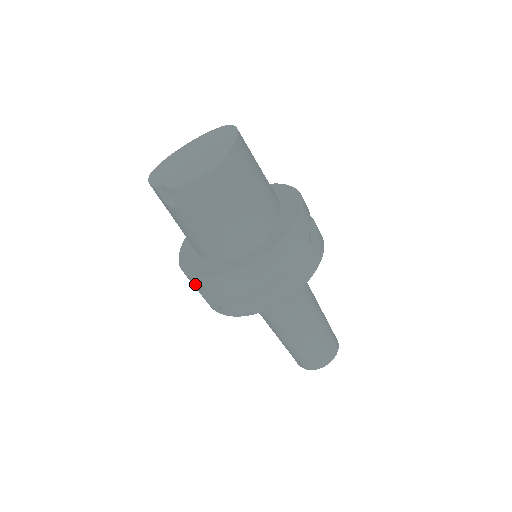
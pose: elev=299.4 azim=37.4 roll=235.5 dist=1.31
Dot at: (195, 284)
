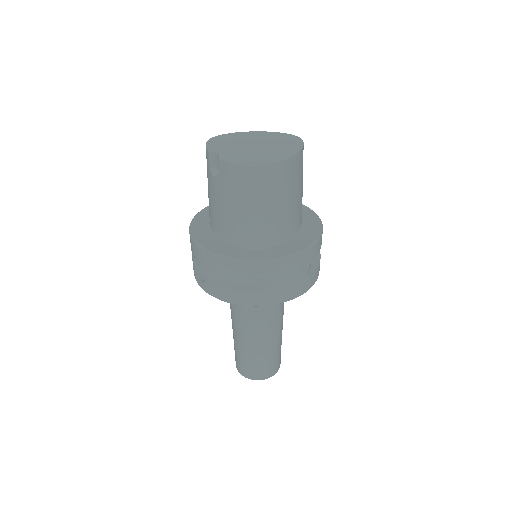
Dot at: (194, 250)
